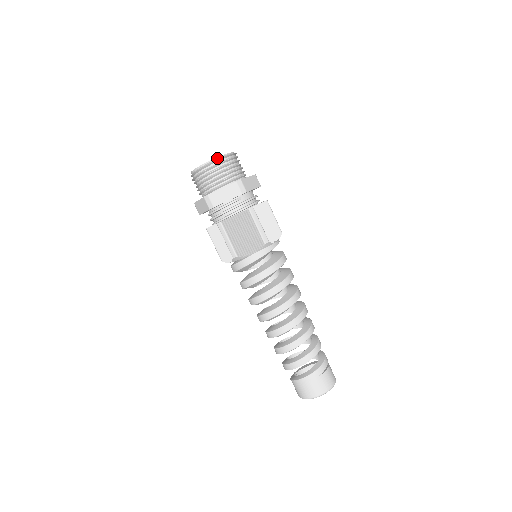
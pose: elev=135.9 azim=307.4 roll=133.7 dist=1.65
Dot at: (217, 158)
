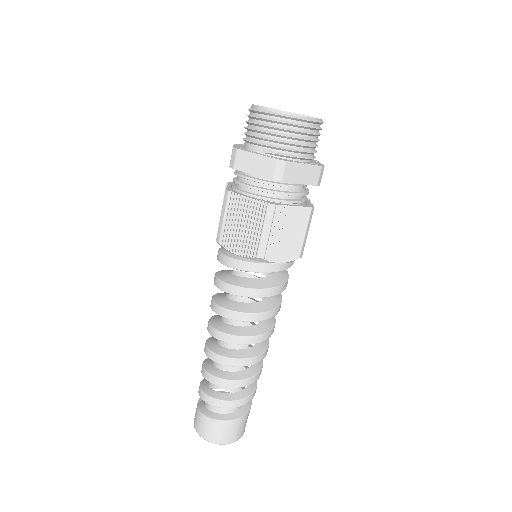
Dot at: (316, 119)
